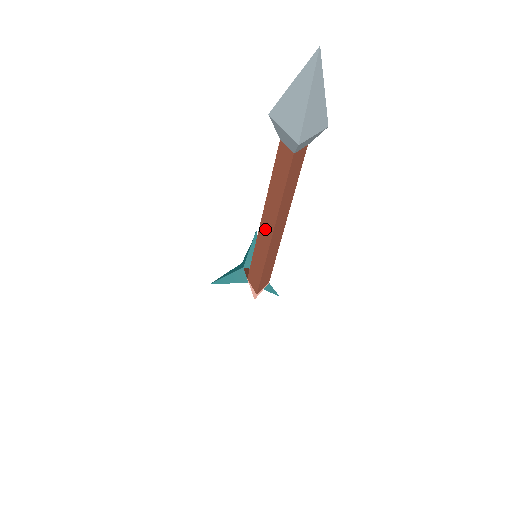
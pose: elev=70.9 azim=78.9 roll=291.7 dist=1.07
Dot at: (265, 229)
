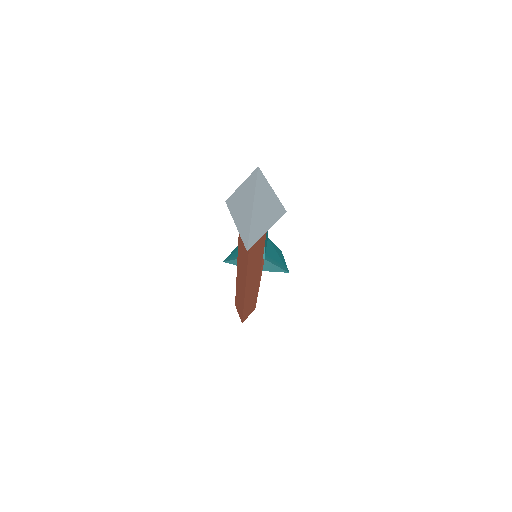
Dot at: (240, 282)
